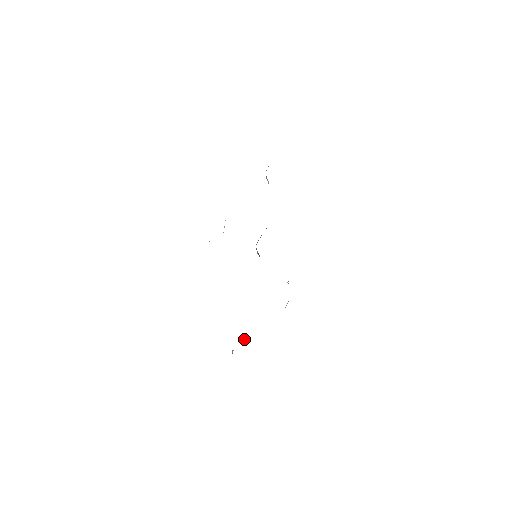
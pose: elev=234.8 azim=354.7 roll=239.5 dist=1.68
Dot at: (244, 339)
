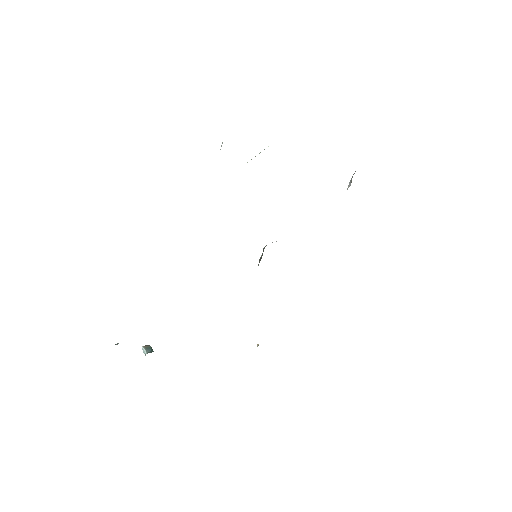
Dot at: (146, 348)
